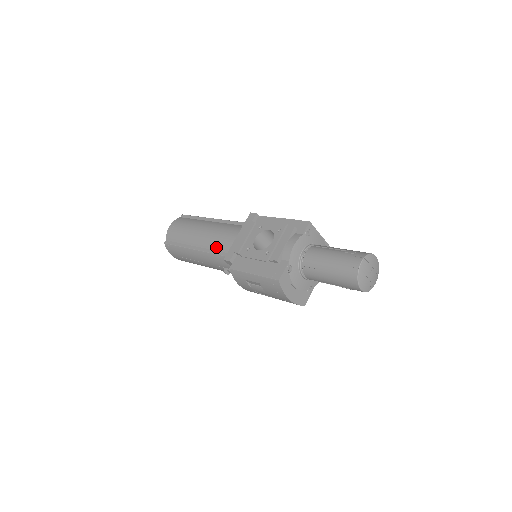
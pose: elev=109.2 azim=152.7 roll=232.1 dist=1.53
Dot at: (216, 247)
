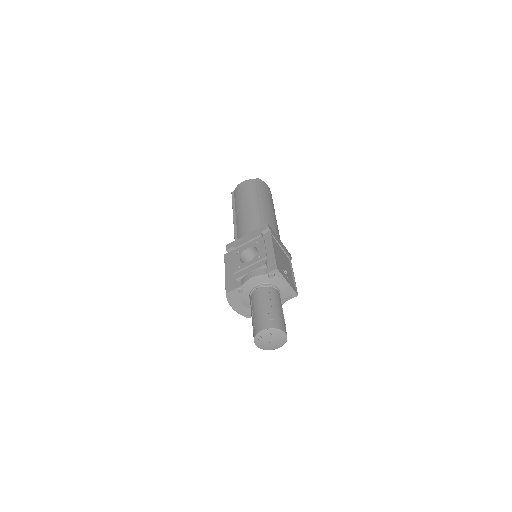
Dot at: (238, 229)
